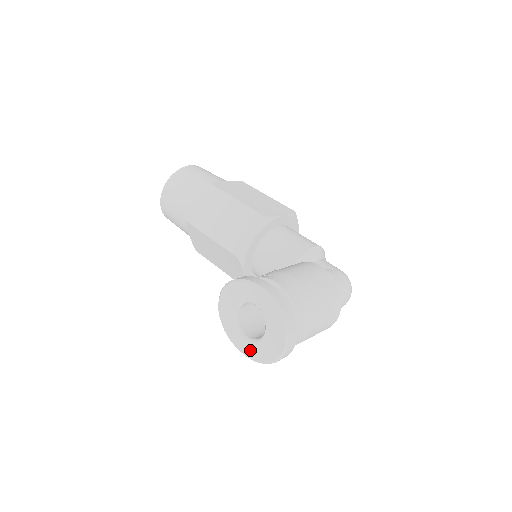
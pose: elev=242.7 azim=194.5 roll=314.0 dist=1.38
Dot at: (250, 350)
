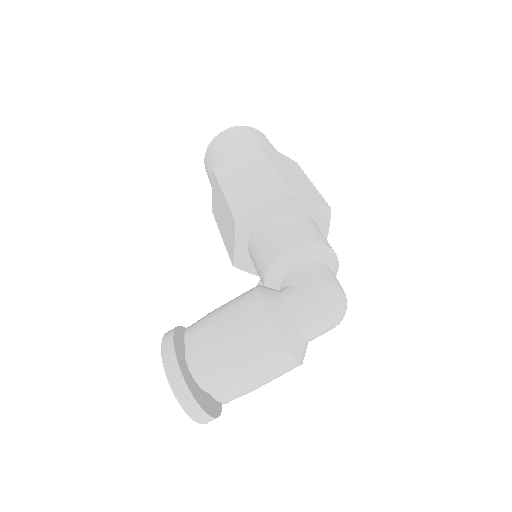
Dot at: occluded
